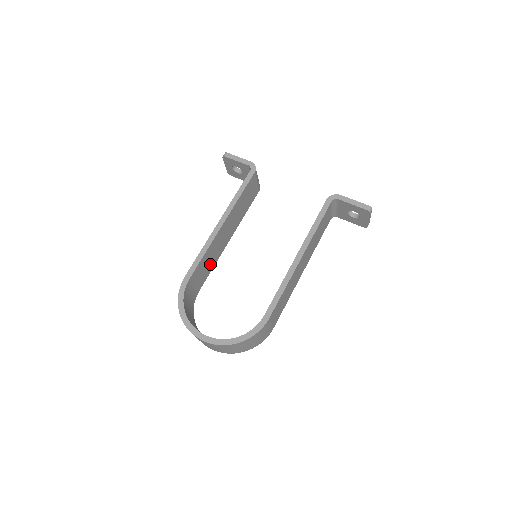
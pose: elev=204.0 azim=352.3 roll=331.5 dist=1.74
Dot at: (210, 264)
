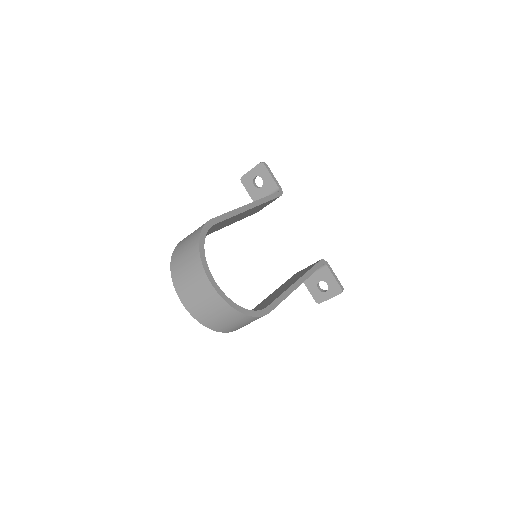
Dot at: (214, 229)
